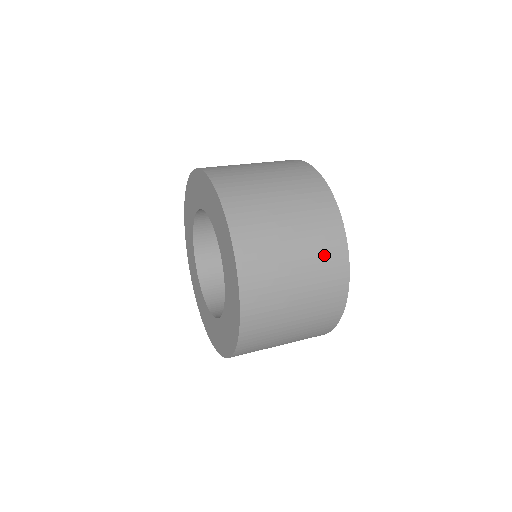
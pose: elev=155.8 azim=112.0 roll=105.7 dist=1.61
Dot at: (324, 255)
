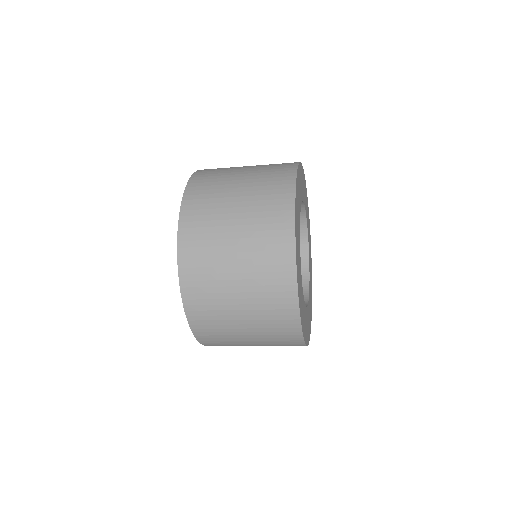
Dot at: (267, 244)
